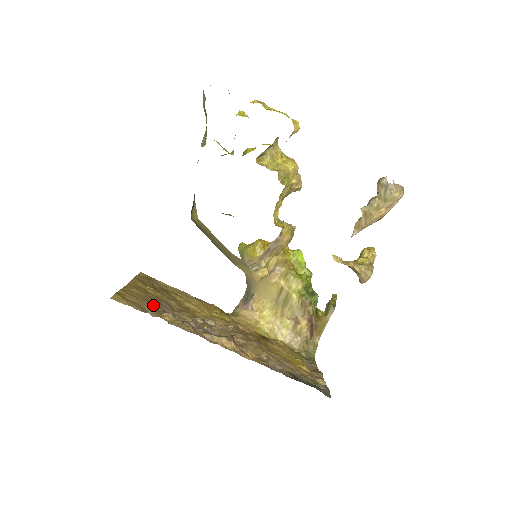
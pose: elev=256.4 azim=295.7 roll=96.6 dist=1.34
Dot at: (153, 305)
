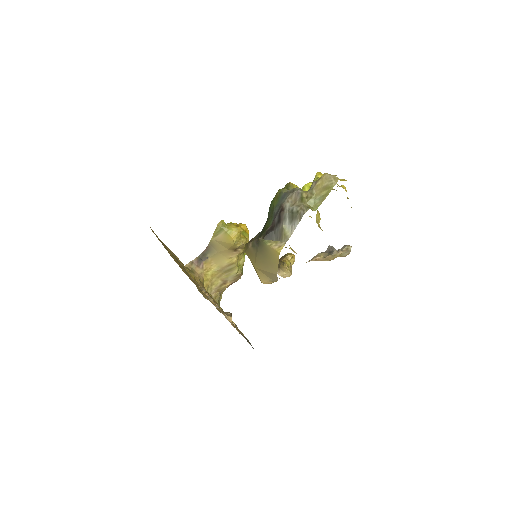
Dot at: (201, 289)
